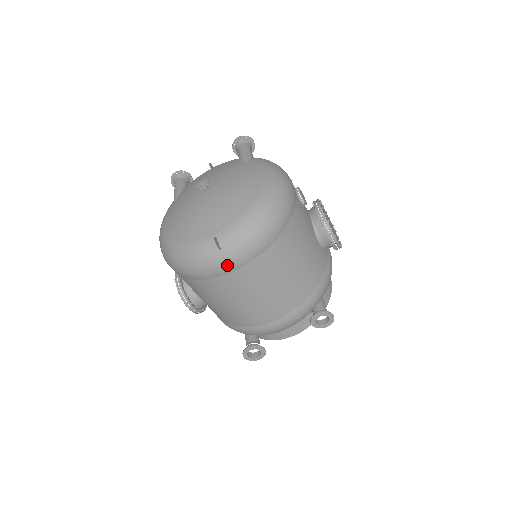
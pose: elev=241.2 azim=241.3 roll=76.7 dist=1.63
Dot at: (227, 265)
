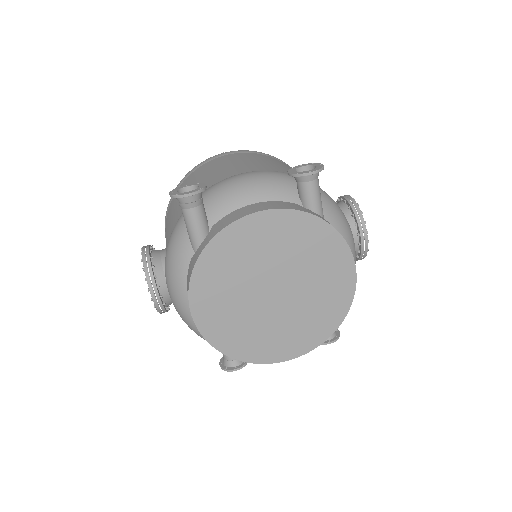
Dot at: (223, 153)
